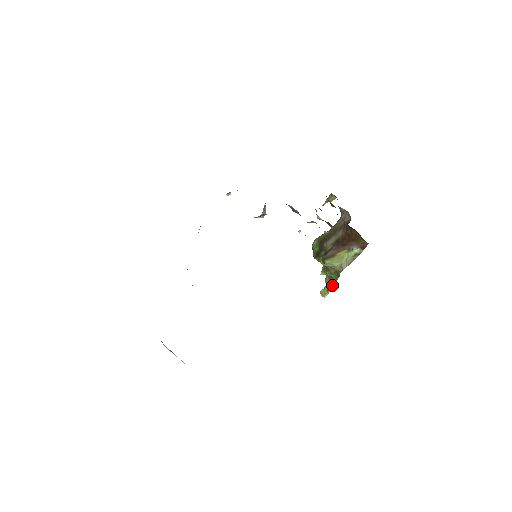
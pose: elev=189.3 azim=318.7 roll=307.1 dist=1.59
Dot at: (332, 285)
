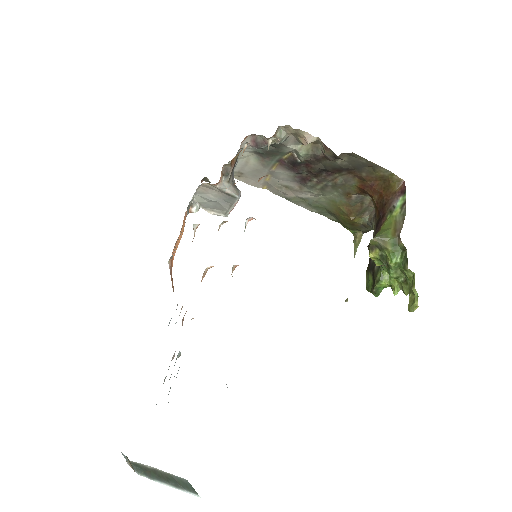
Dot at: (412, 278)
